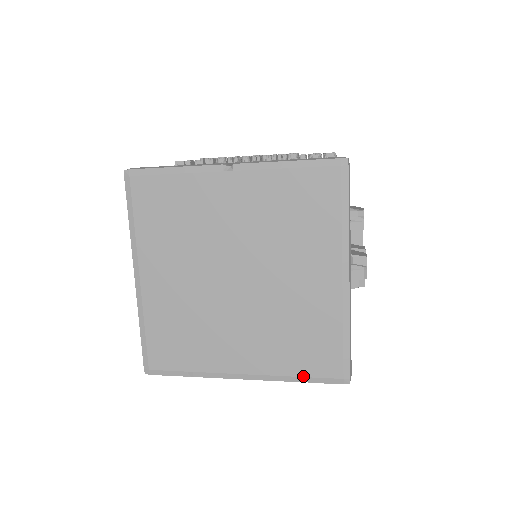
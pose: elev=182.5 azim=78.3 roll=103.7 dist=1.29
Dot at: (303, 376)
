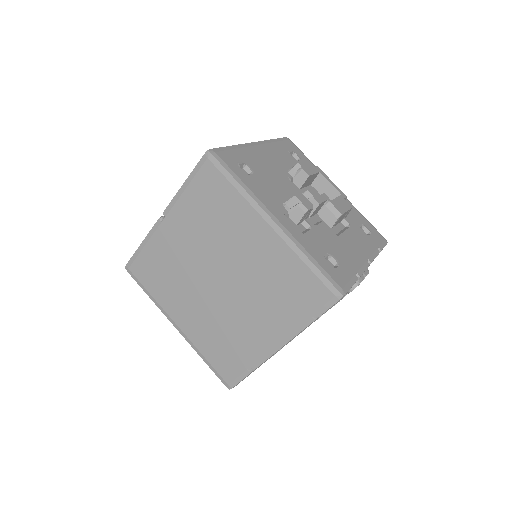
Dot at: (310, 316)
